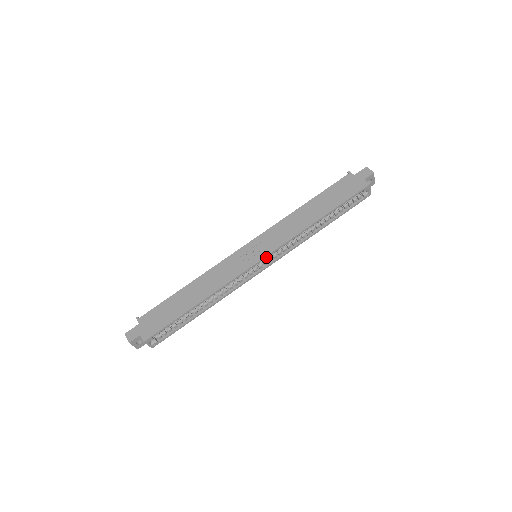
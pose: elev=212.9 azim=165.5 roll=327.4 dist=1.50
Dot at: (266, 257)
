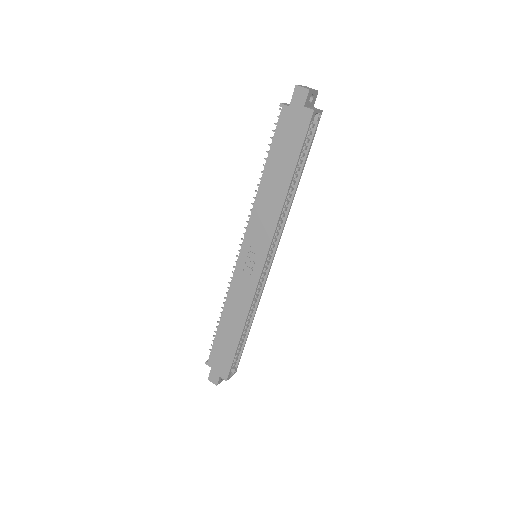
Dot at: (266, 259)
